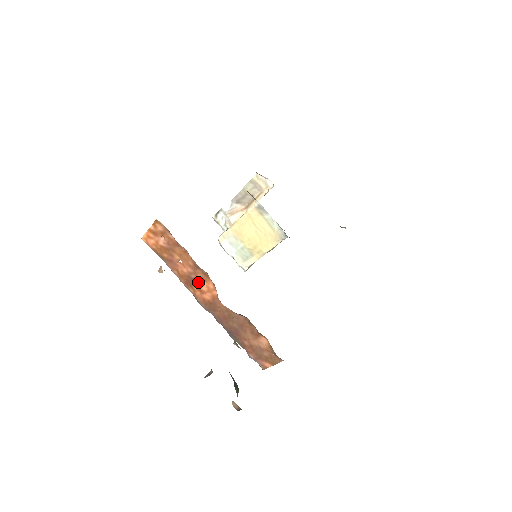
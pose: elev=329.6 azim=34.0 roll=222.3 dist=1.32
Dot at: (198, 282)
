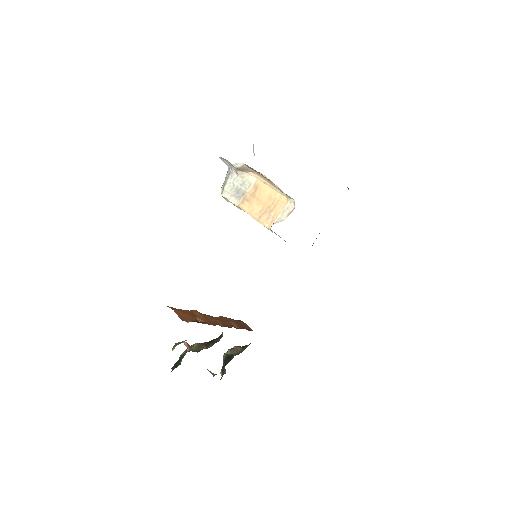
Dot at: occluded
